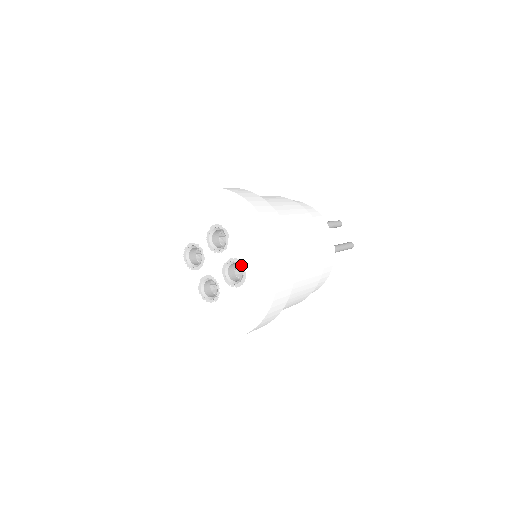
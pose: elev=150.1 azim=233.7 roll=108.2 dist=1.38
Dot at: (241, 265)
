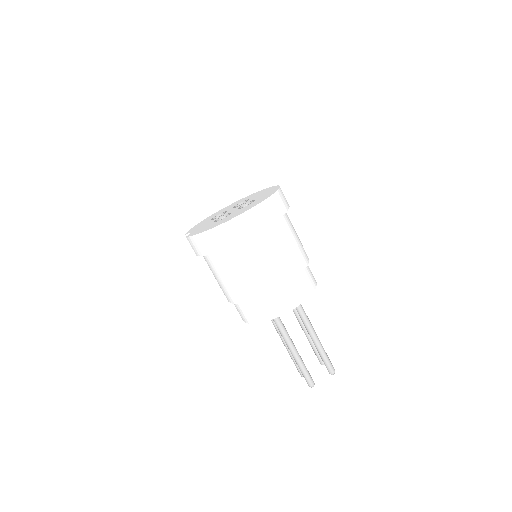
Dot at: (253, 200)
